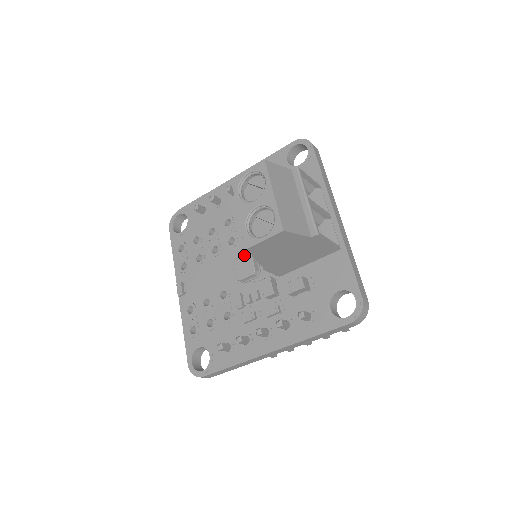
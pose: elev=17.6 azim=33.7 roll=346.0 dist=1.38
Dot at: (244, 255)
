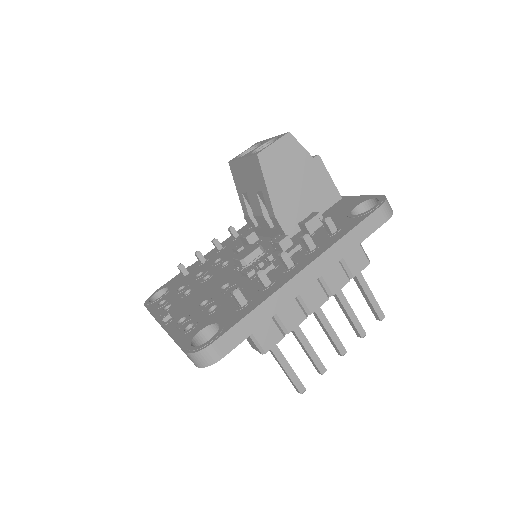
Dot at: (244, 248)
